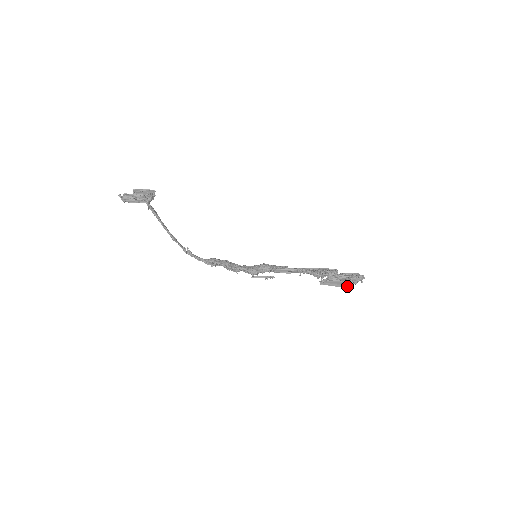
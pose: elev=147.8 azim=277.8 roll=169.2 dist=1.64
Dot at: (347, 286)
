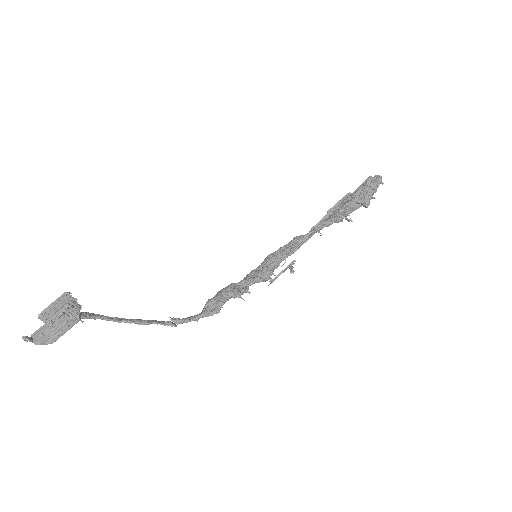
Dot at: (369, 201)
